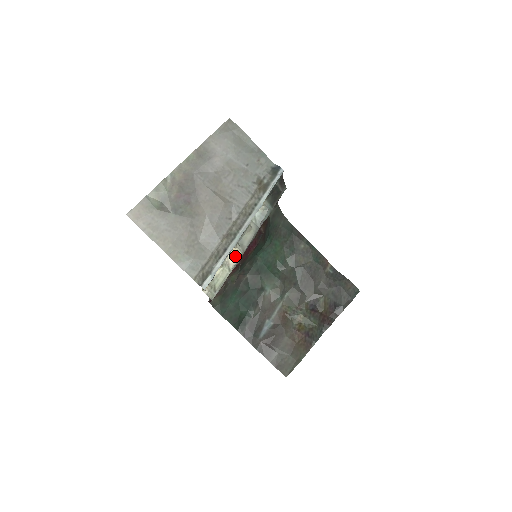
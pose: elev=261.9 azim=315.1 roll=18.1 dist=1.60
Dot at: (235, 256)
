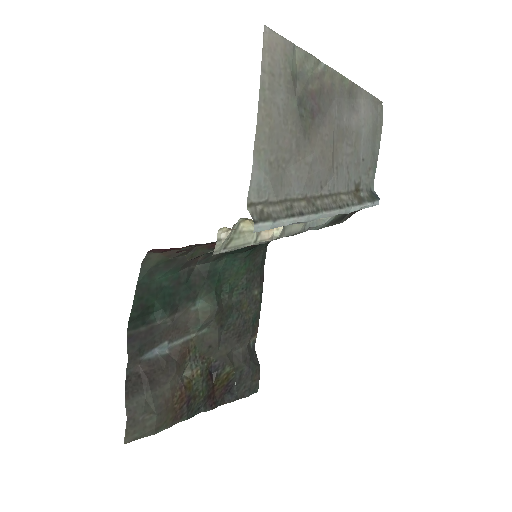
Dot at: (271, 232)
